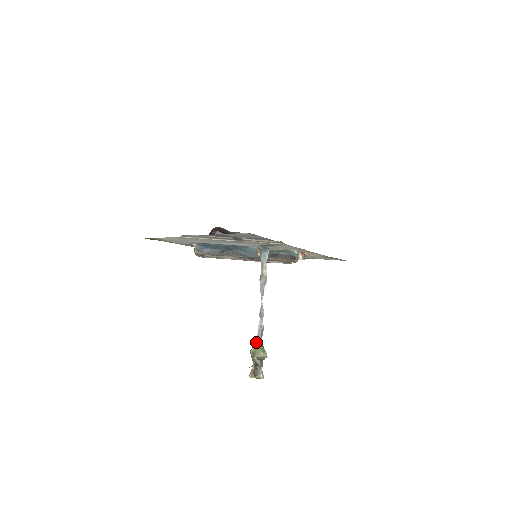
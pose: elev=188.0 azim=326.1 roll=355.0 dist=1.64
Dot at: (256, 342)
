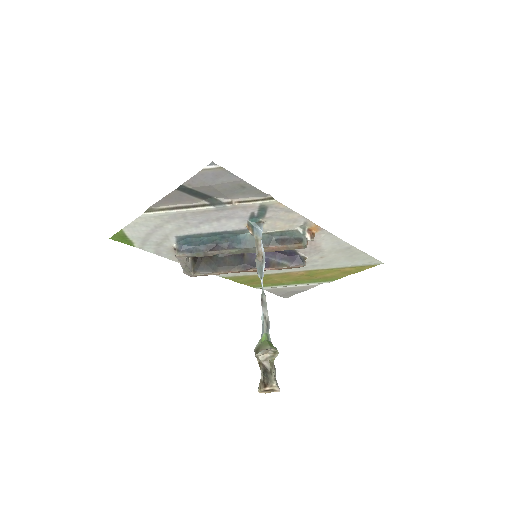
Dot at: occluded
